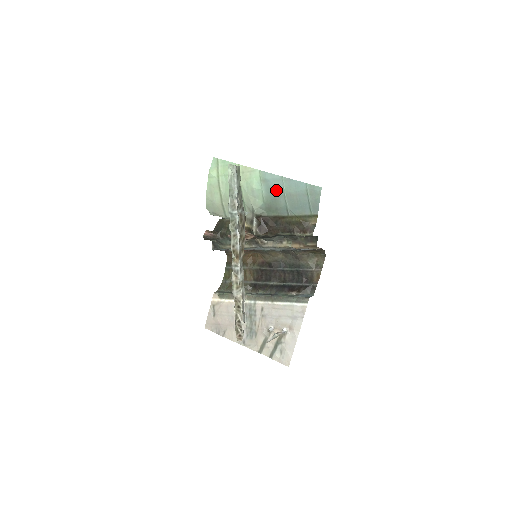
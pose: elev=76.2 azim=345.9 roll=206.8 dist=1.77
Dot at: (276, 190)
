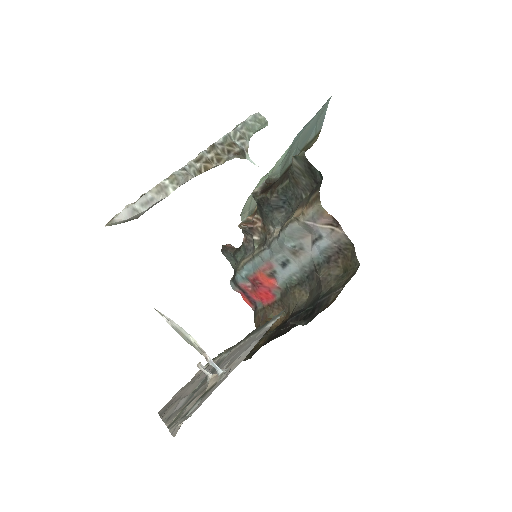
Dot at: (296, 140)
